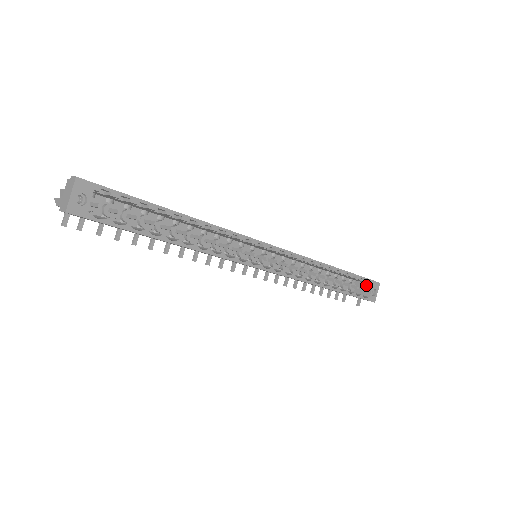
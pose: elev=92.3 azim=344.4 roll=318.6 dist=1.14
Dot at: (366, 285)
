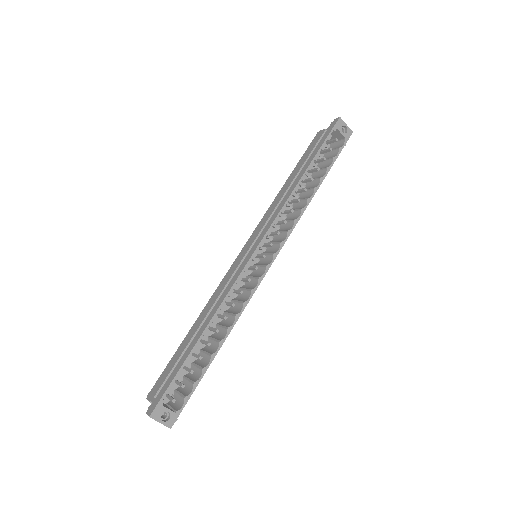
Dot at: (333, 132)
